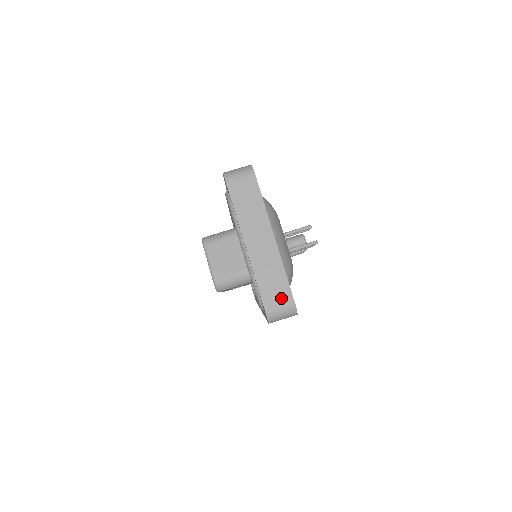
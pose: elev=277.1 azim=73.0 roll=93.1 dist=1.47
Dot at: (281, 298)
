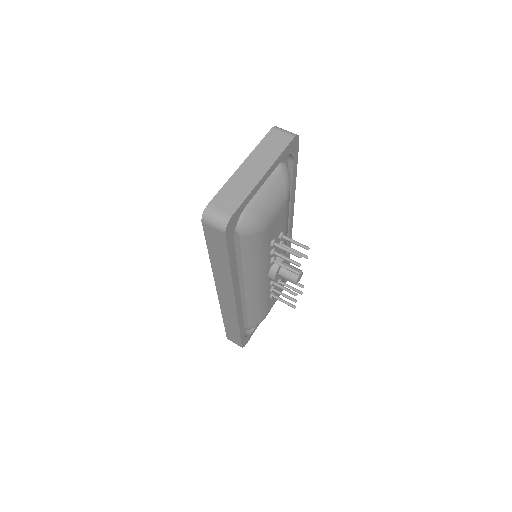
Dot at: (226, 207)
